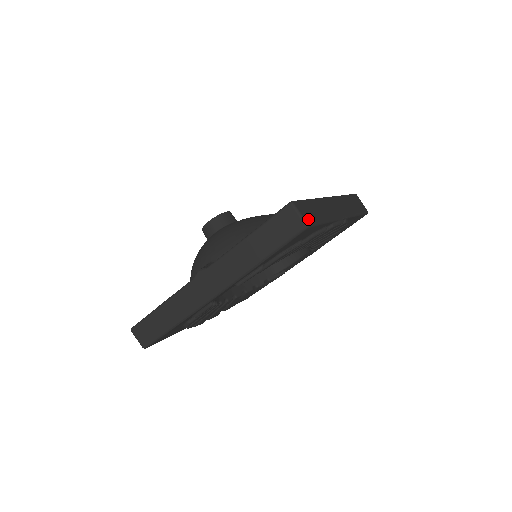
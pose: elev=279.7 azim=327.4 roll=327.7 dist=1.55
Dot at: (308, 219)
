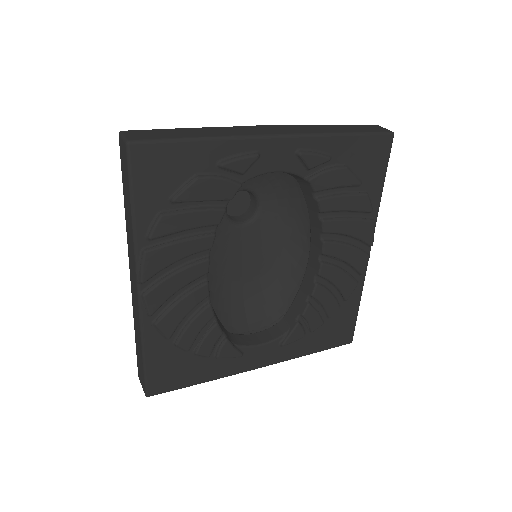
Dot at: occluded
